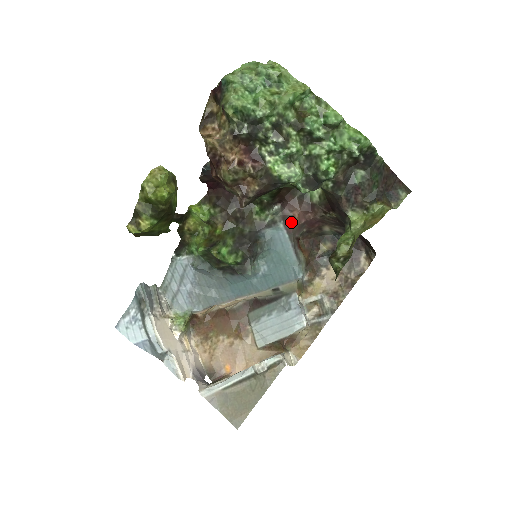
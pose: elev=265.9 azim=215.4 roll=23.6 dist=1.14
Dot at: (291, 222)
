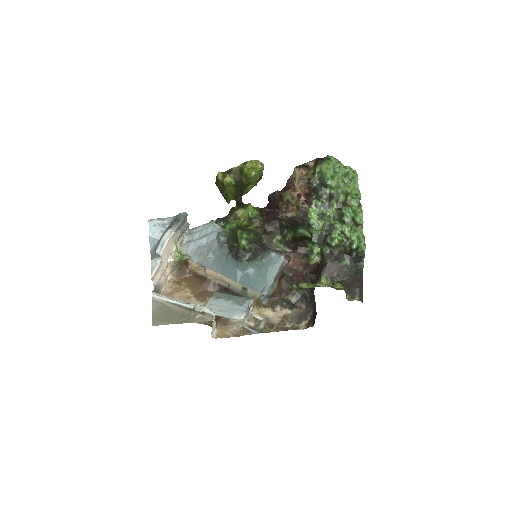
Dot at: (289, 260)
